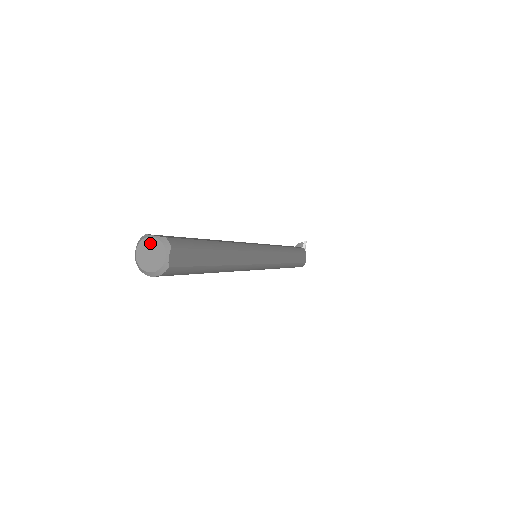
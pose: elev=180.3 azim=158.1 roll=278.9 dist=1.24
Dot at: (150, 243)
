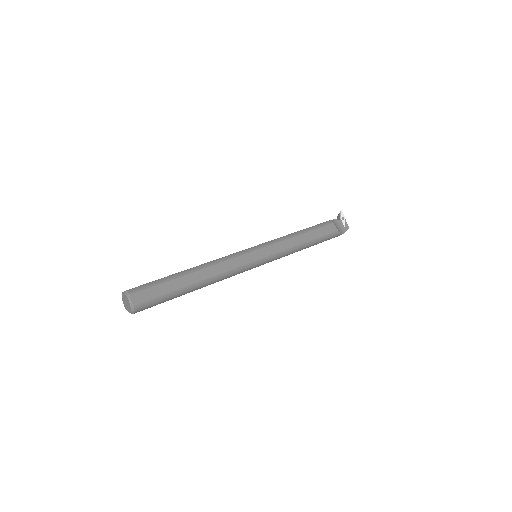
Dot at: (123, 297)
